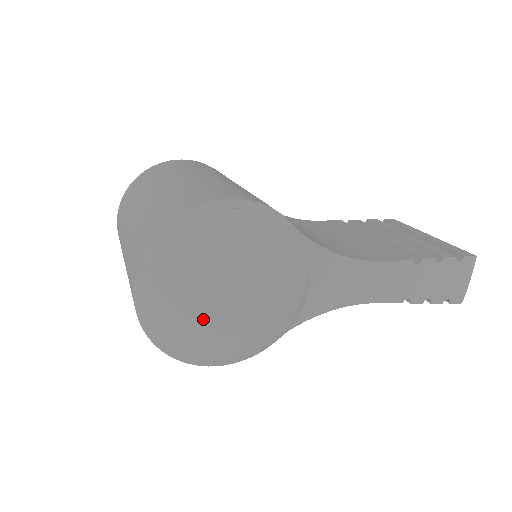
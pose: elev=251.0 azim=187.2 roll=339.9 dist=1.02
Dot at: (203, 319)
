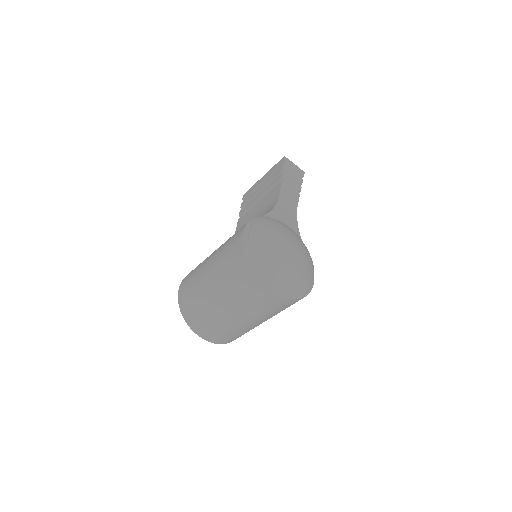
Dot at: (296, 266)
